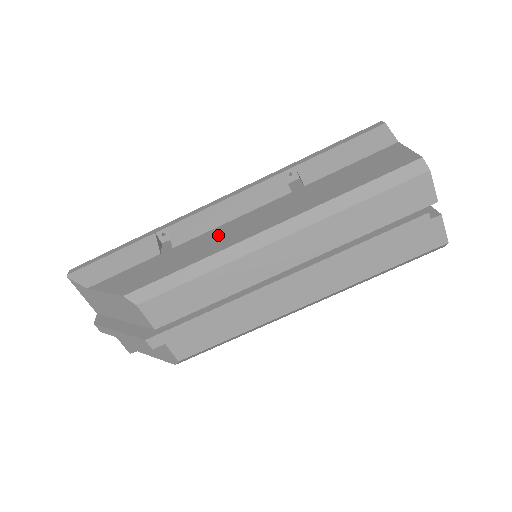
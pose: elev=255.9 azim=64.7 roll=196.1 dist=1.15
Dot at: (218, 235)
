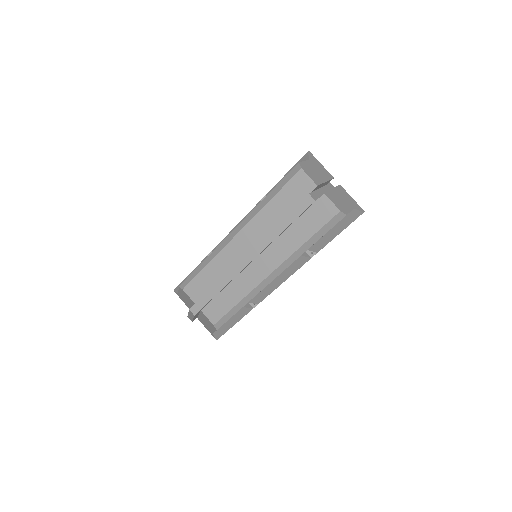
Dot at: occluded
